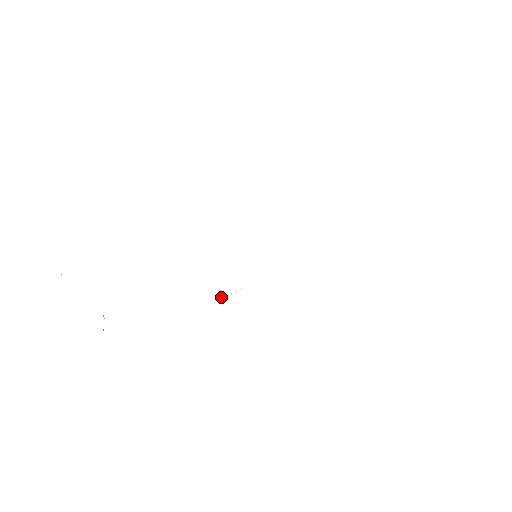
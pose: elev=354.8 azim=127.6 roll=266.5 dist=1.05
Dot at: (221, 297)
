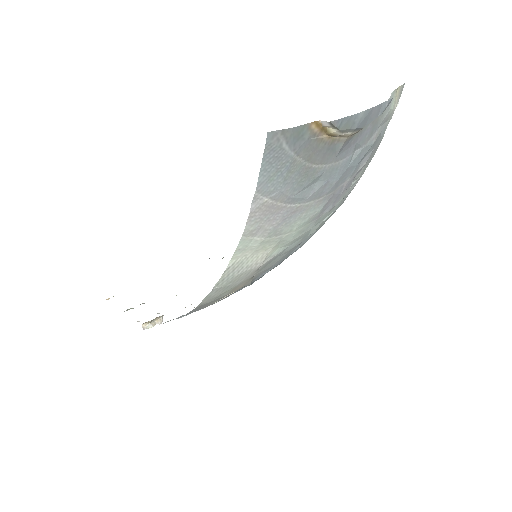
Dot at: occluded
